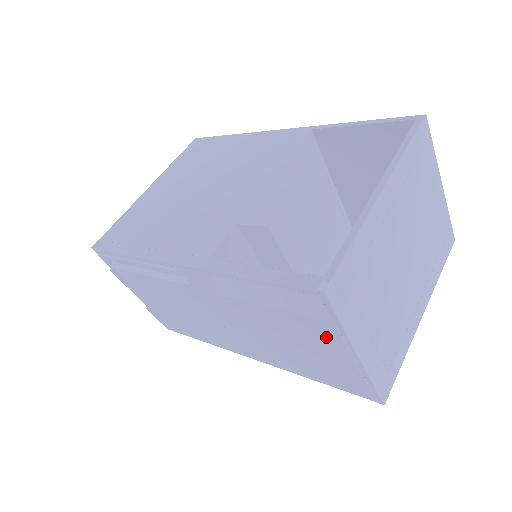
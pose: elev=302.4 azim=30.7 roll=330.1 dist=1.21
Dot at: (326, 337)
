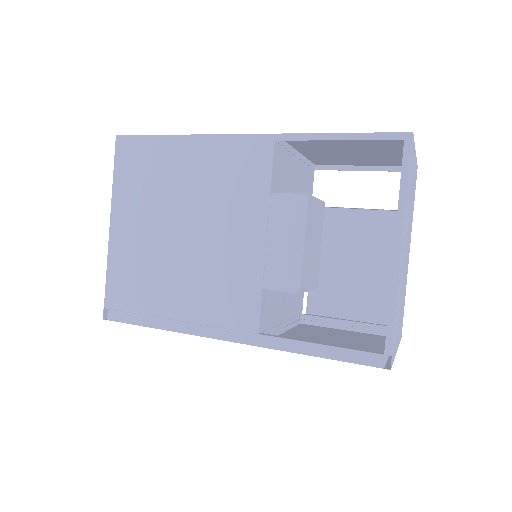
Dot at: occluded
